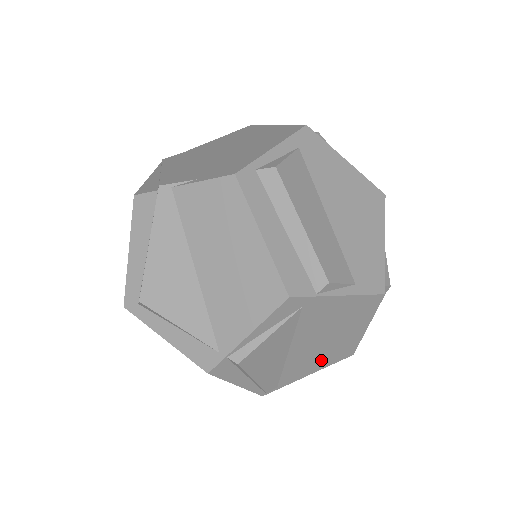
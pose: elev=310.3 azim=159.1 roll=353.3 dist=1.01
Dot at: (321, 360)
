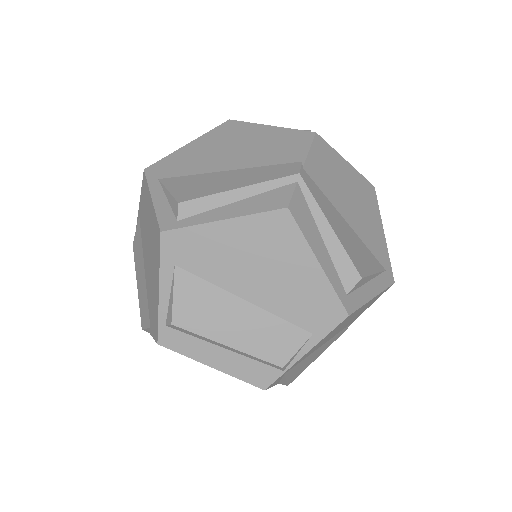
Dot at: (364, 309)
